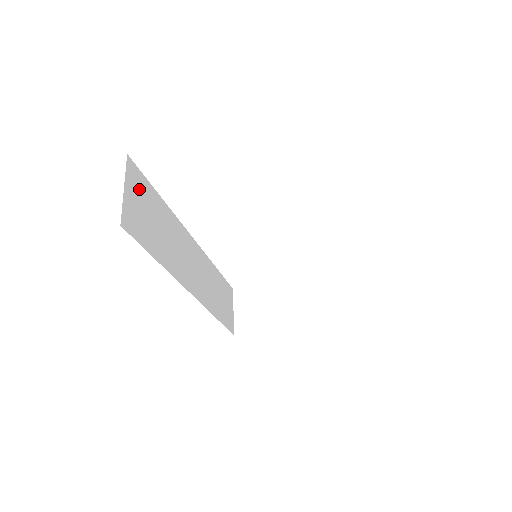
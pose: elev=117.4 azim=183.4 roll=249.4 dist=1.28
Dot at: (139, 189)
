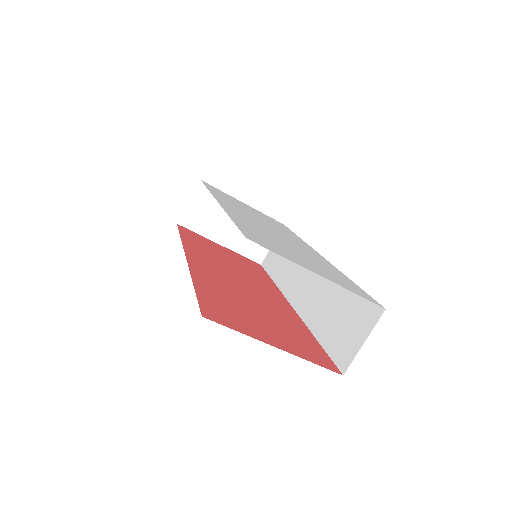
Dot at: occluded
